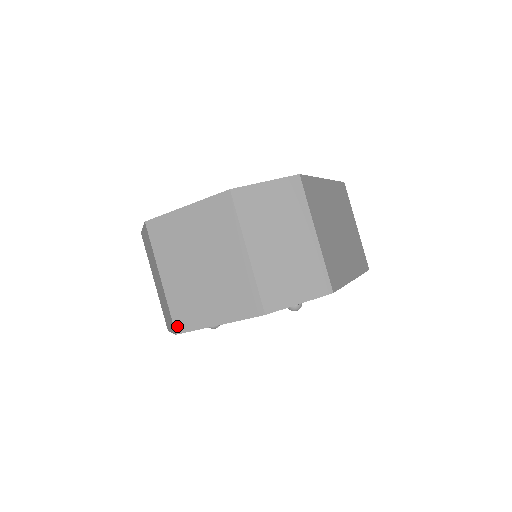
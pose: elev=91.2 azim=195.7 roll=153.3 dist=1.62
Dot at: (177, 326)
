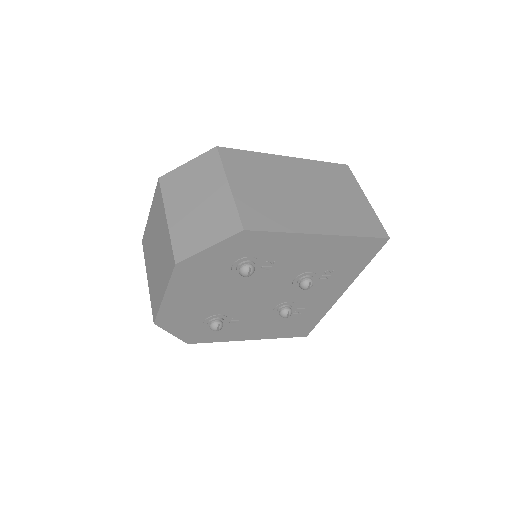
Dot at: (153, 315)
